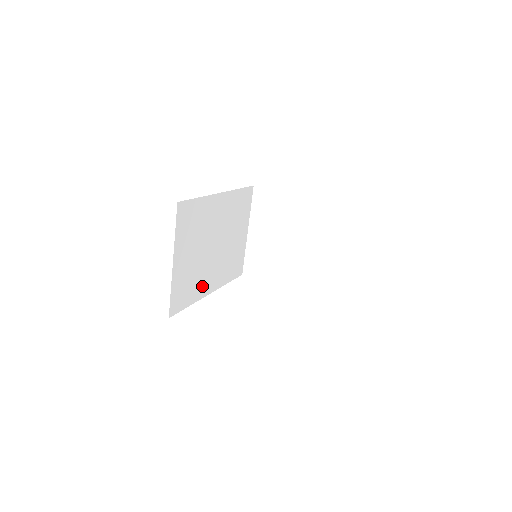
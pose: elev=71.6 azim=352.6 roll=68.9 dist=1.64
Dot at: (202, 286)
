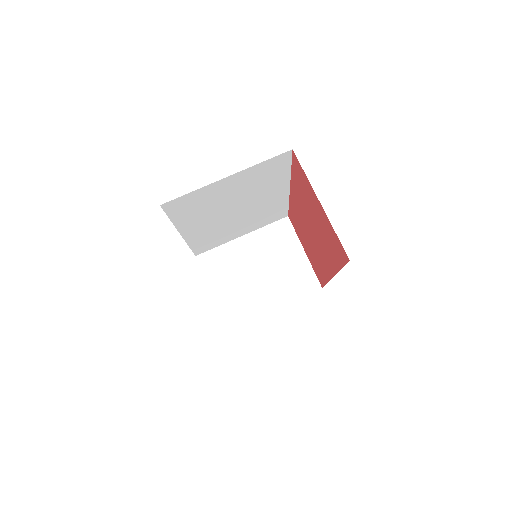
Dot at: (191, 222)
